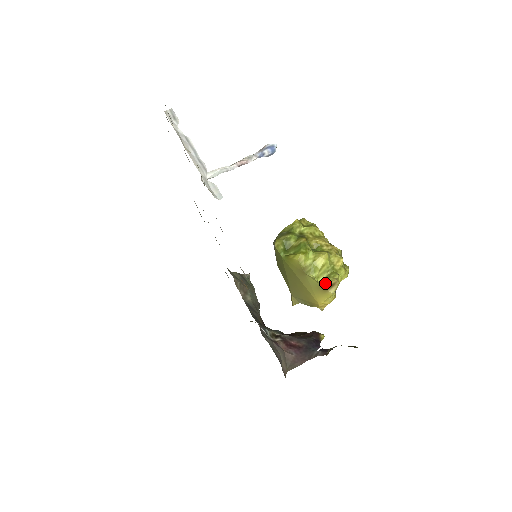
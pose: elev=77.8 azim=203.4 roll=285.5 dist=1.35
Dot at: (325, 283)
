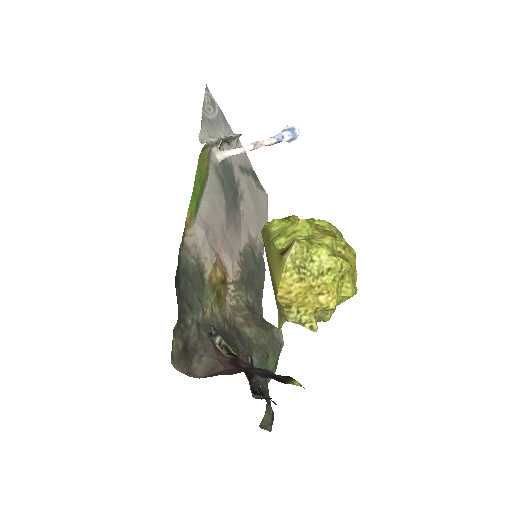
Dot at: (284, 248)
